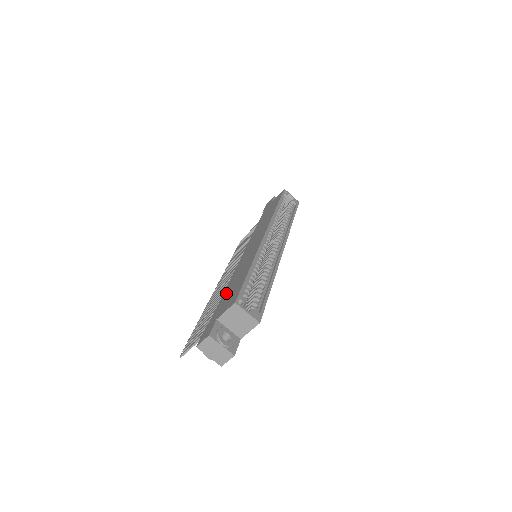
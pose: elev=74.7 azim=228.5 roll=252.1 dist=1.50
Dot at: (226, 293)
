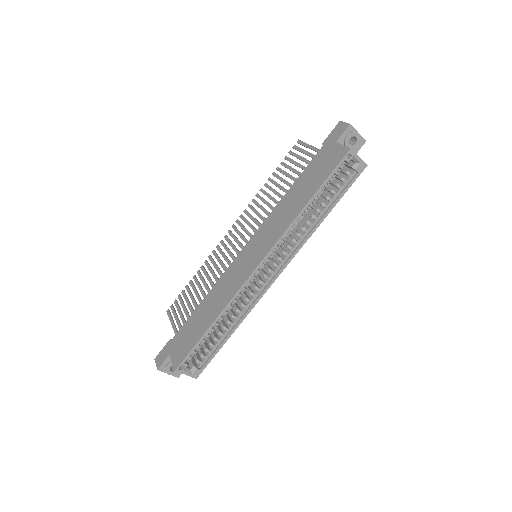
Dot at: (194, 317)
